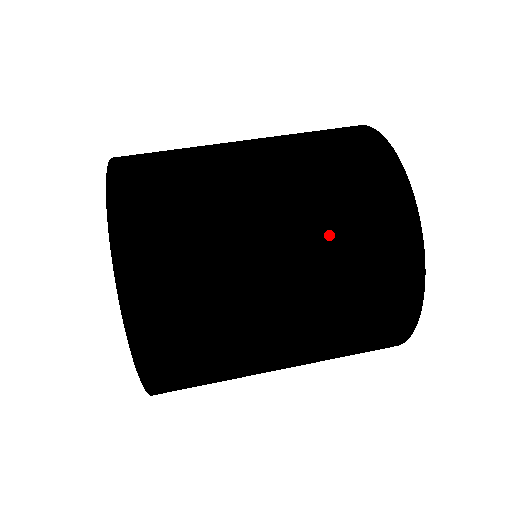
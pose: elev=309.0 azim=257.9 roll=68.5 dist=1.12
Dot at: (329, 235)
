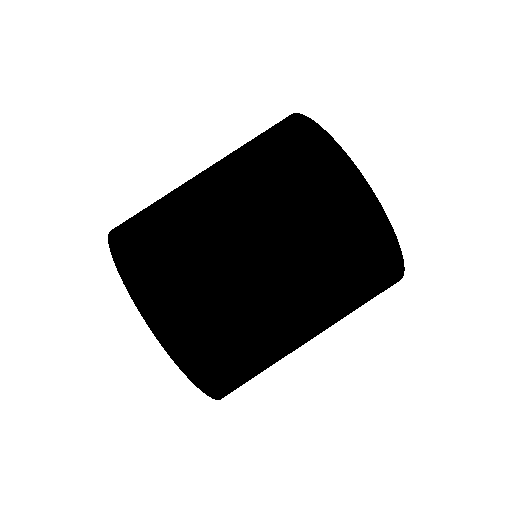
Dot at: (287, 210)
